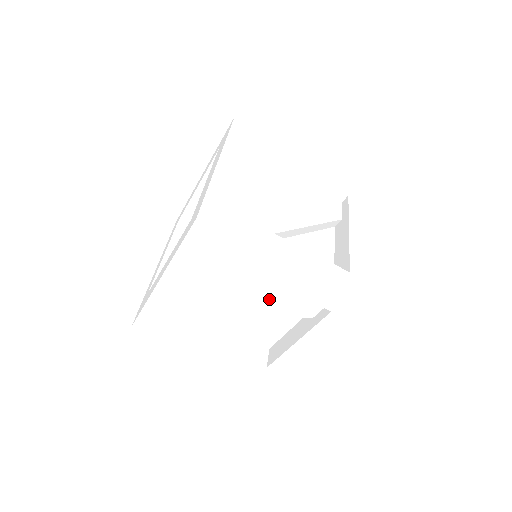
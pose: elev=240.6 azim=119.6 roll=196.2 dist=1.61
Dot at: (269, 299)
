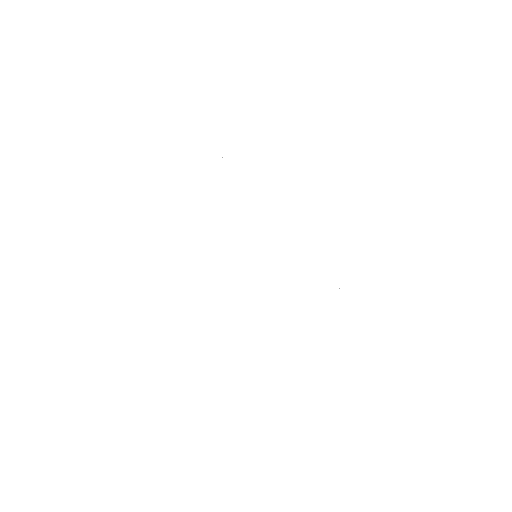
Dot at: (278, 307)
